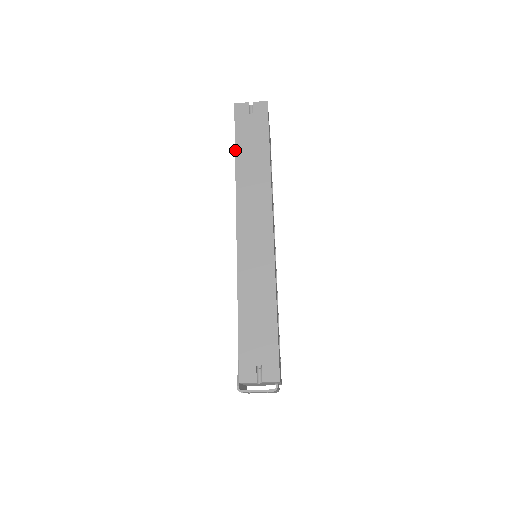
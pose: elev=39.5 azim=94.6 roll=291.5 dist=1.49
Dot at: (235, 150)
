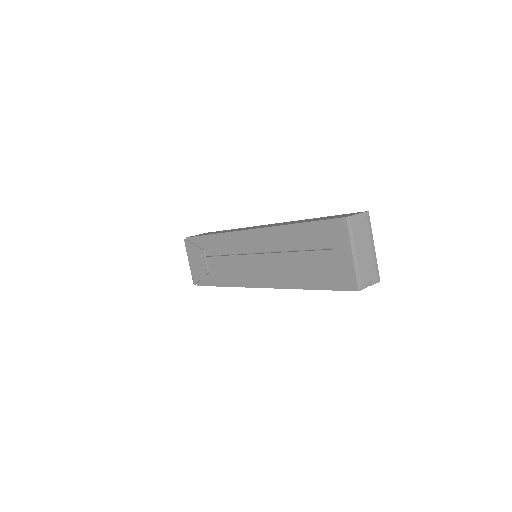
Dot at: occluded
